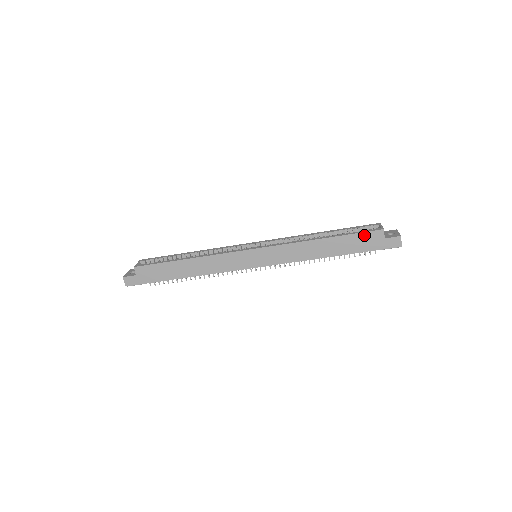
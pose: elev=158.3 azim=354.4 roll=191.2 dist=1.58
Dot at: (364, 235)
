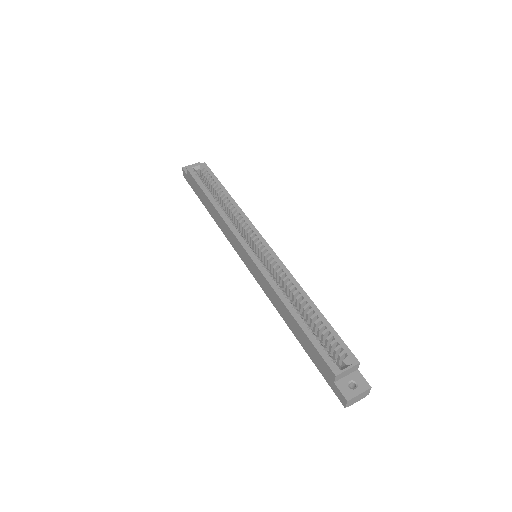
Dot at: (319, 356)
